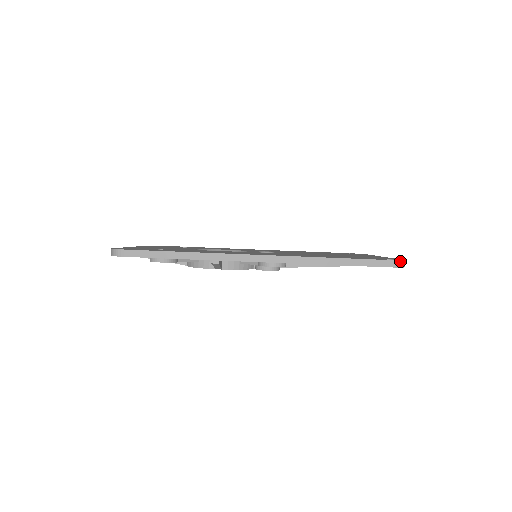
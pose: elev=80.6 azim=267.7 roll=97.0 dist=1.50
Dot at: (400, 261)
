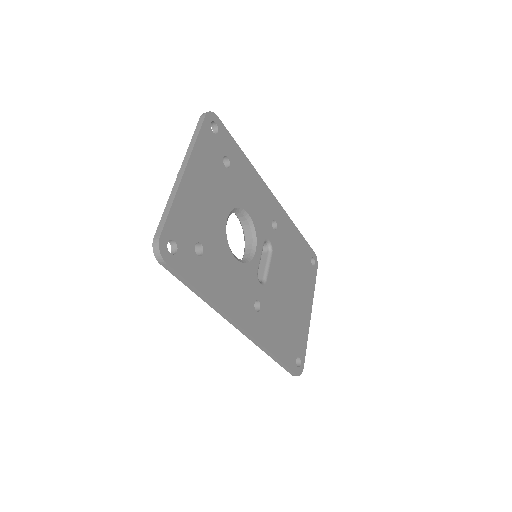
Dot at: occluded
